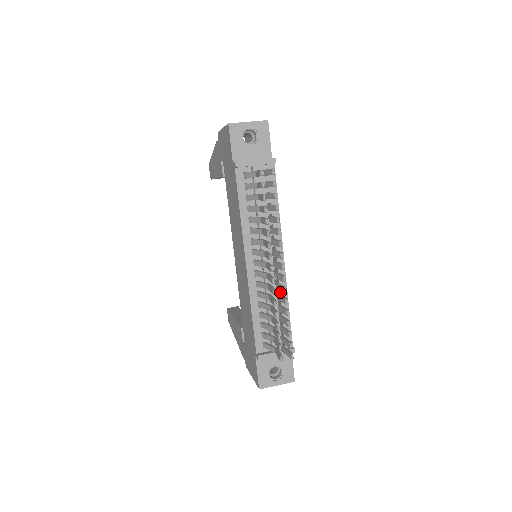
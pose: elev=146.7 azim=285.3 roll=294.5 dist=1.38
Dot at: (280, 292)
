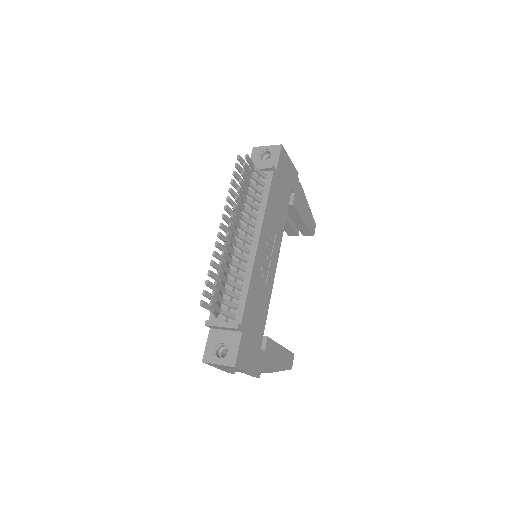
Dot at: (246, 271)
